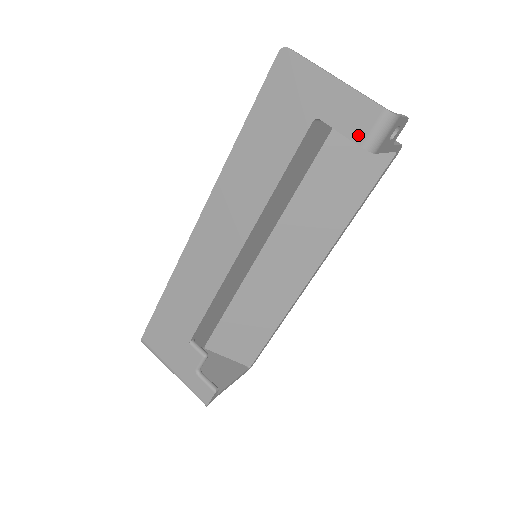
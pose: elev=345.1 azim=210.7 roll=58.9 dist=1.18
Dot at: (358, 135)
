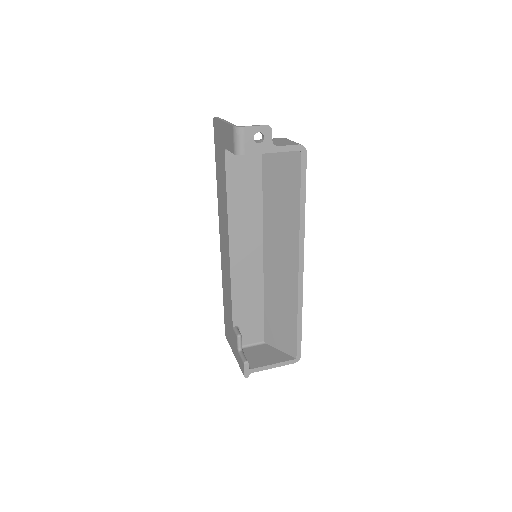
Dot at: (232, 148)
